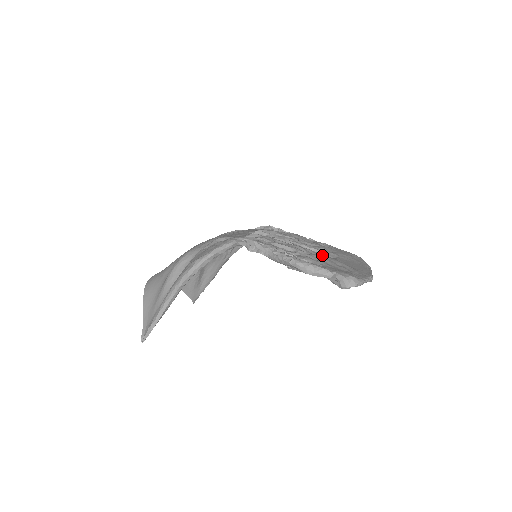
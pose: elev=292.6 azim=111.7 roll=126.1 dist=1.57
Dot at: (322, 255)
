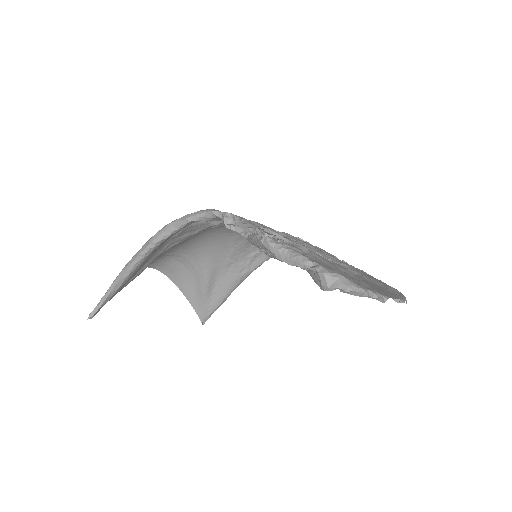
Dot at: occluded
